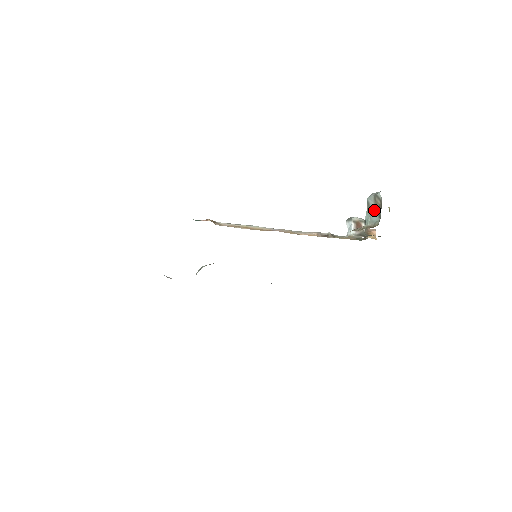
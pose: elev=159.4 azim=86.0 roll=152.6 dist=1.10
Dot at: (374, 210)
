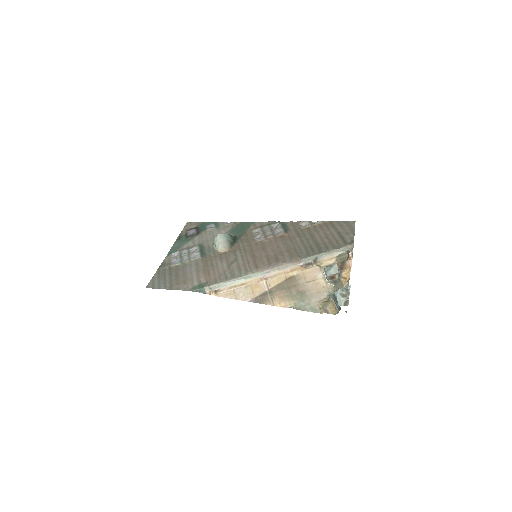
Dot at: (337, 302)
